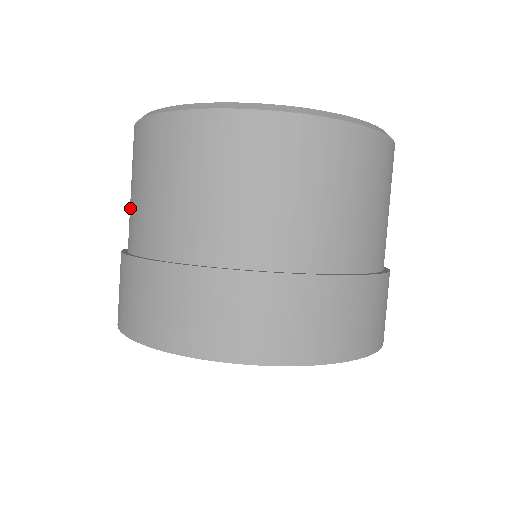
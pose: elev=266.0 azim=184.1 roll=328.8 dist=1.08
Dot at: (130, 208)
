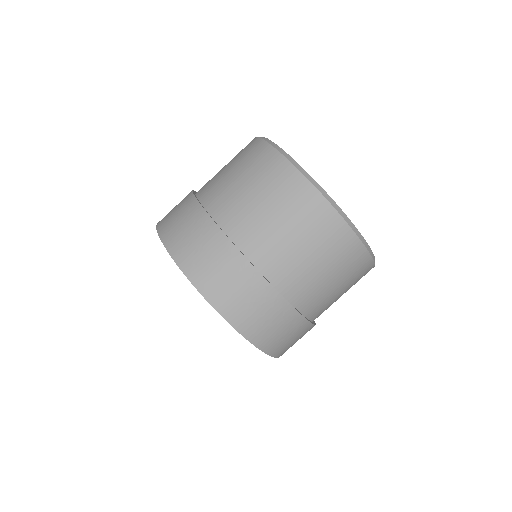
Dot at: (220, 178)
